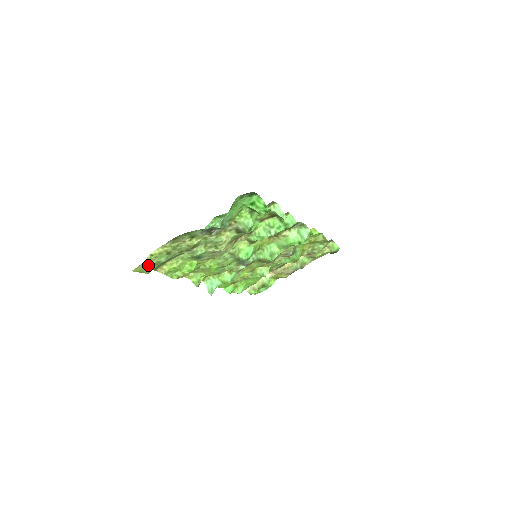
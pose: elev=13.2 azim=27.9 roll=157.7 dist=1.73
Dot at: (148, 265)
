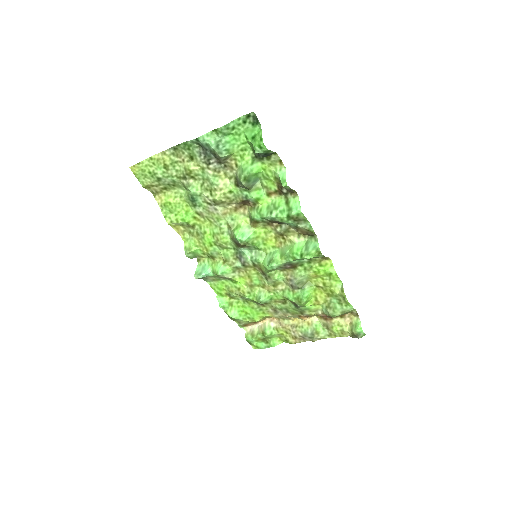
Dot at: (145, 171)
